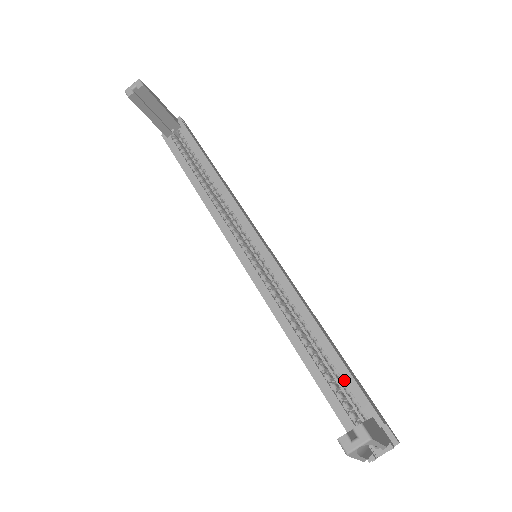
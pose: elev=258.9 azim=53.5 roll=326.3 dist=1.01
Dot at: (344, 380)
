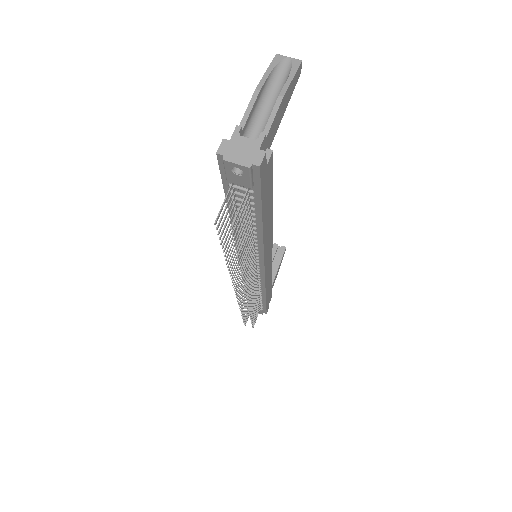
Dot at: occluded
